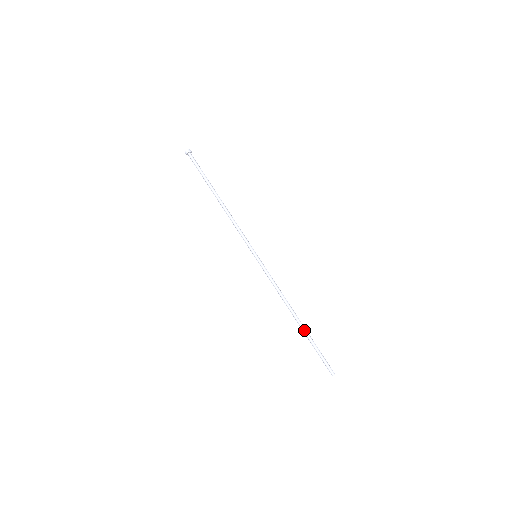
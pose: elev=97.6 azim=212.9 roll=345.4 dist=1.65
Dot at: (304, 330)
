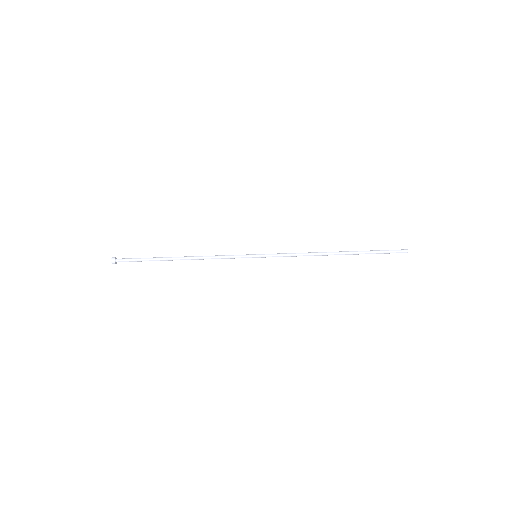
Dot at: (351, 252)
